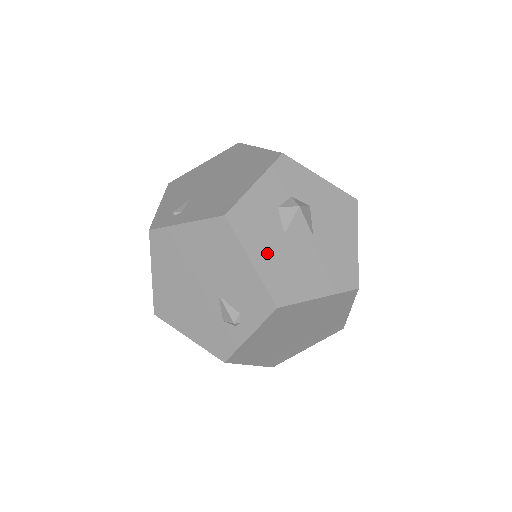
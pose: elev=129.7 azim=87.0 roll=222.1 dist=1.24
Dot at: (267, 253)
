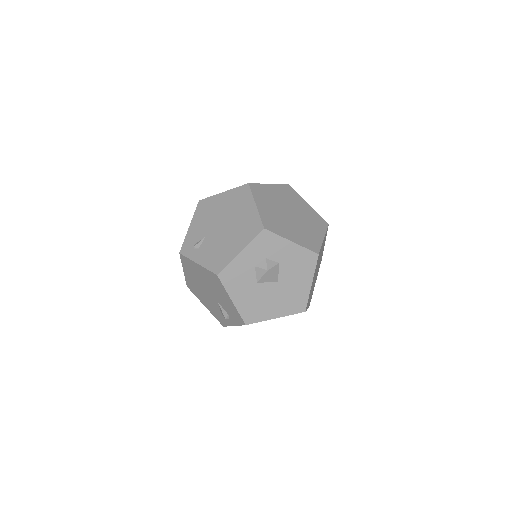
Dot at: (243, 295)
